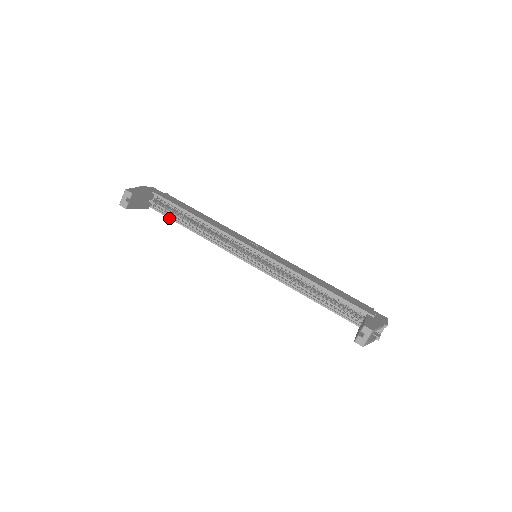
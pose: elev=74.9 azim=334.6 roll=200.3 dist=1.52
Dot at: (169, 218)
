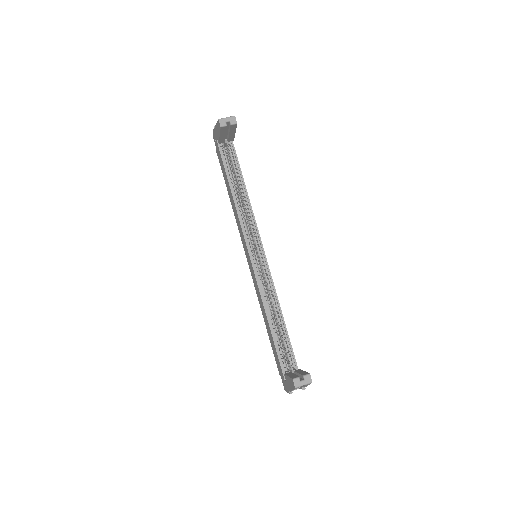
Dot at: (224, 166)
